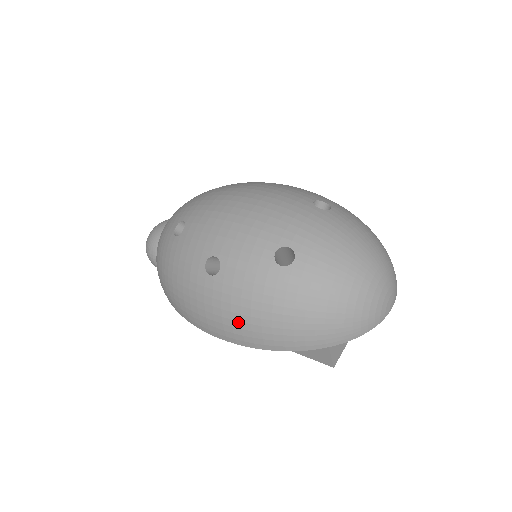
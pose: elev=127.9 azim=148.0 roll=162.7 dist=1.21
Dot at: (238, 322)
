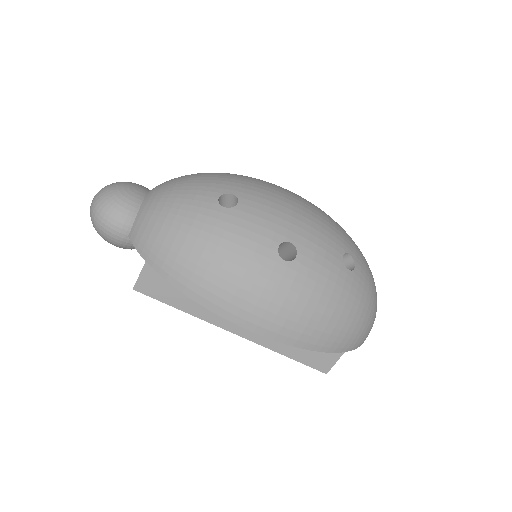
Dot at: (298, 315)
